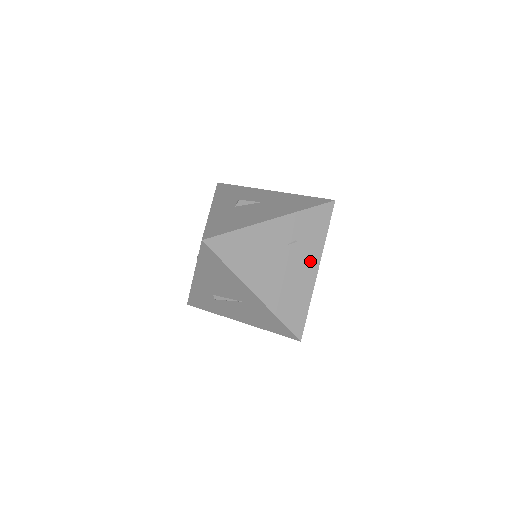
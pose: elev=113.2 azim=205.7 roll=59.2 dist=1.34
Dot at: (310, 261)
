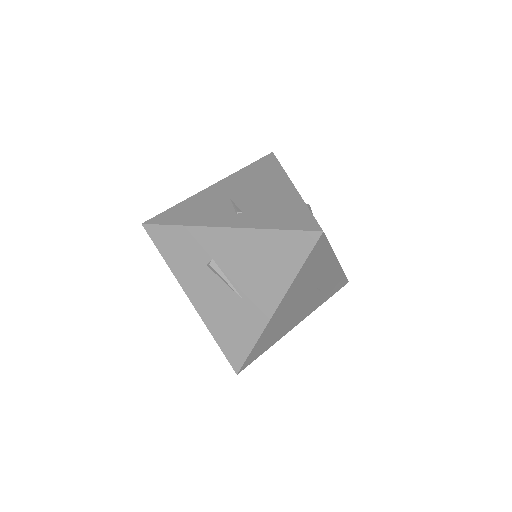
Dot at: (305, 313)
